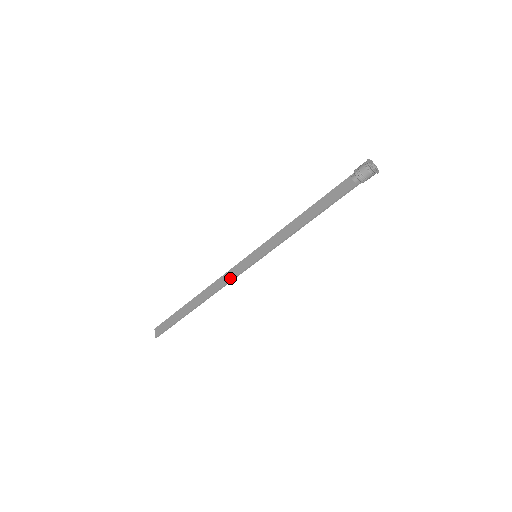
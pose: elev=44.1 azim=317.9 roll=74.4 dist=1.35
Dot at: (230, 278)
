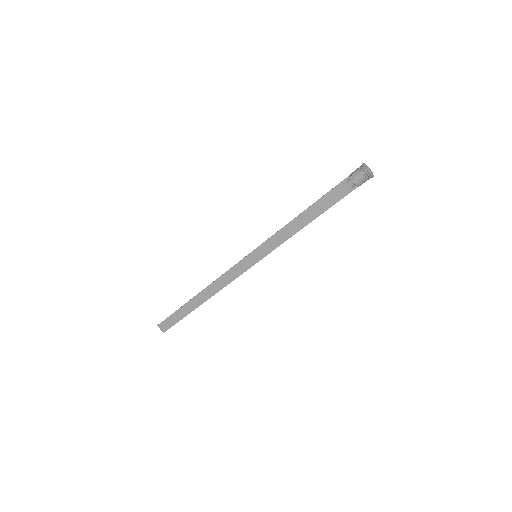
Dot at: (233, 277)
